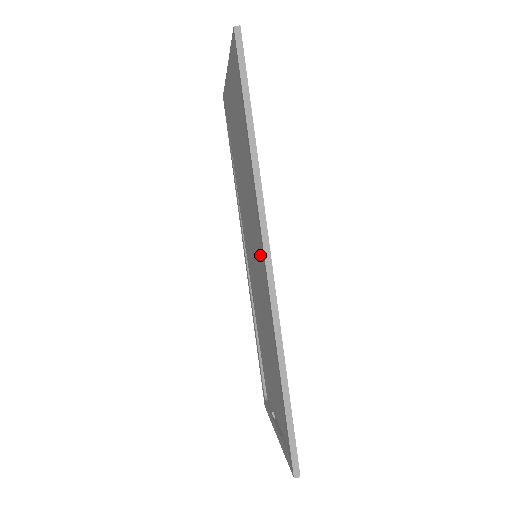
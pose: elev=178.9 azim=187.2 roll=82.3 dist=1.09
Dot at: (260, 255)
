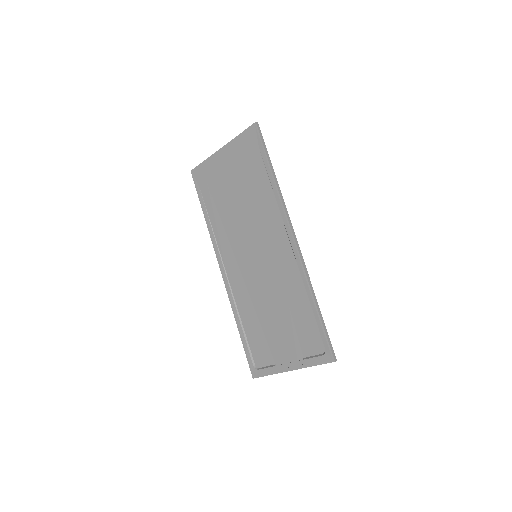
Dot at: (276, 245)
